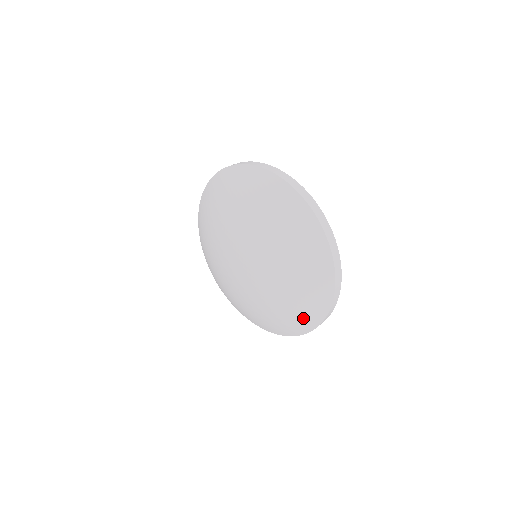
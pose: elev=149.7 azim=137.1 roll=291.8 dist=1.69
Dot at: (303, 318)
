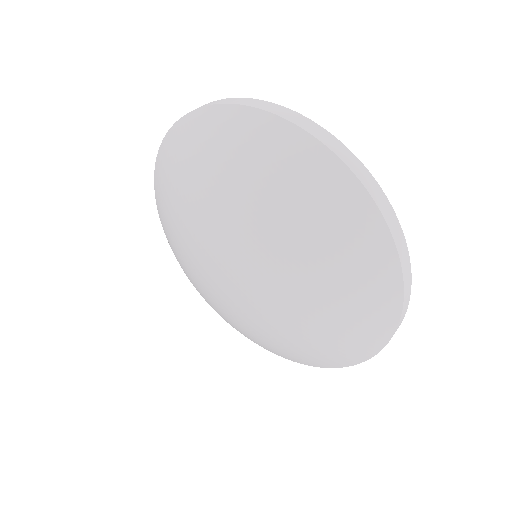
Dot at: (365, 272)
